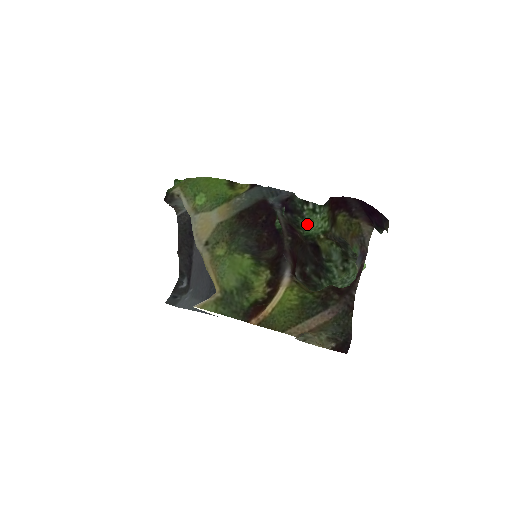
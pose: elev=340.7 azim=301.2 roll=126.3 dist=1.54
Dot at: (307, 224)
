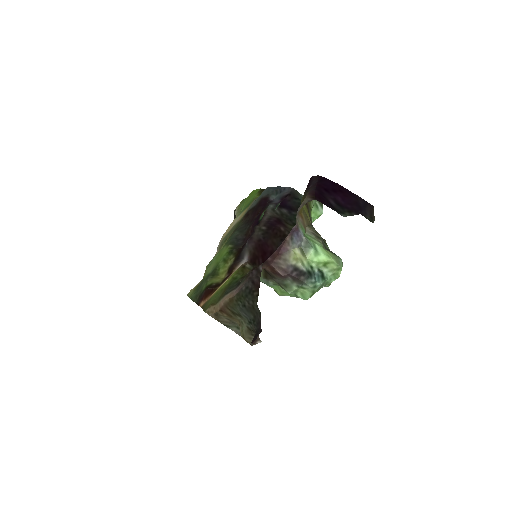
Dot at: occluded
